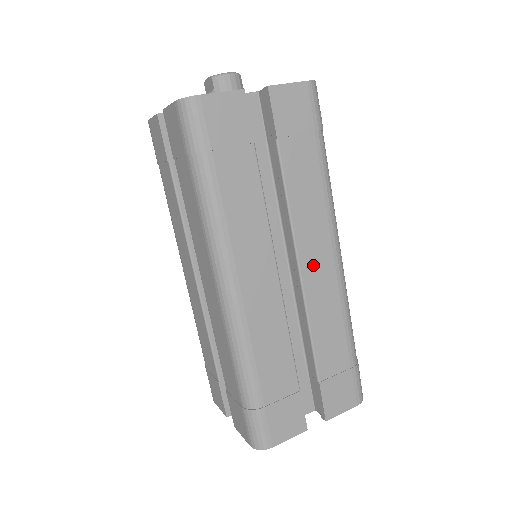
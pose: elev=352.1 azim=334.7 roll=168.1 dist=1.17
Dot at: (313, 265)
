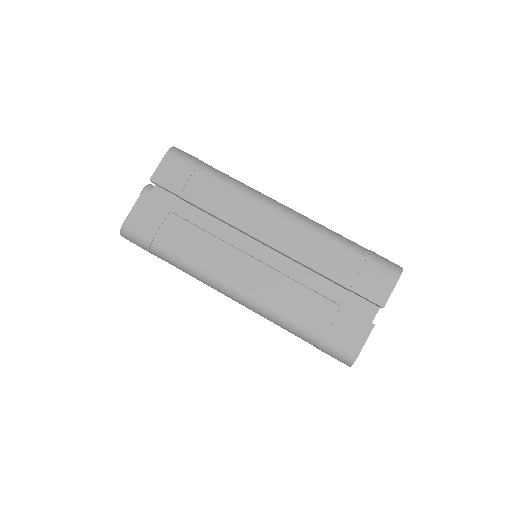
Dot at: (269, 231)
